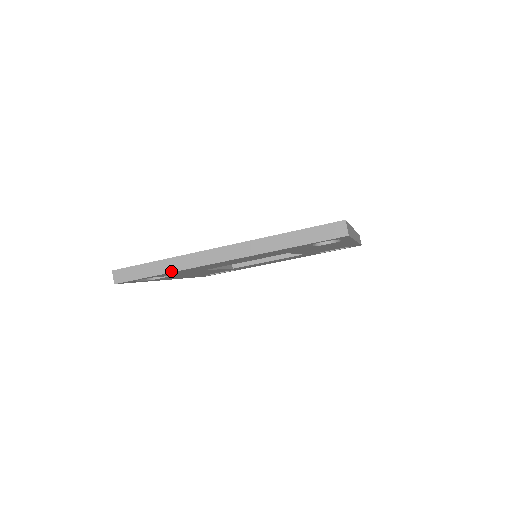
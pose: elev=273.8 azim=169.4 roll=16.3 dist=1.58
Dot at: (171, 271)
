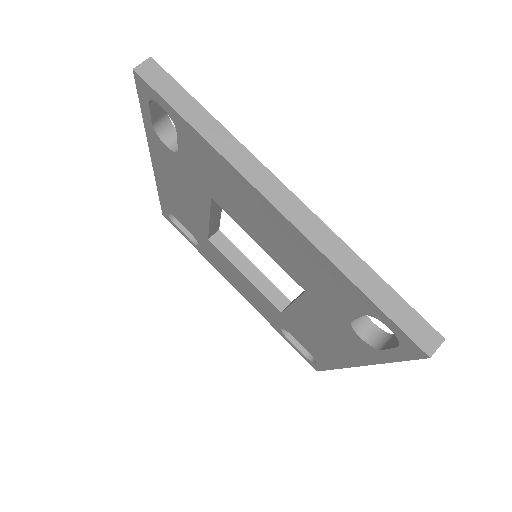
Dot at: (210, 140)
